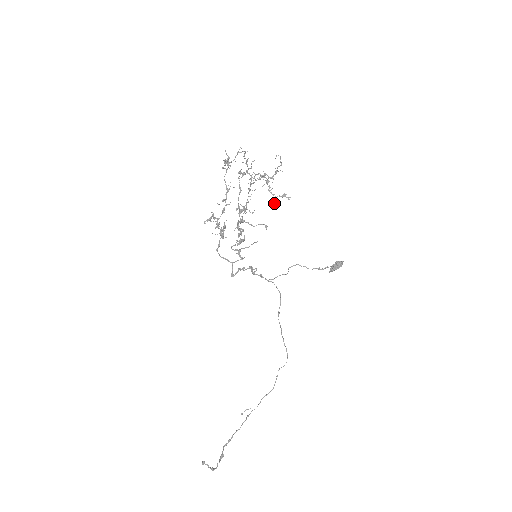
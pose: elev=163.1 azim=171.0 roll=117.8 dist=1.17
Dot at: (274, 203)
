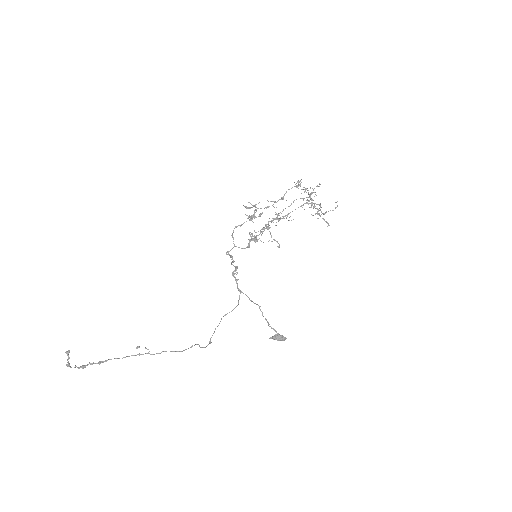
Dot at: occluded
